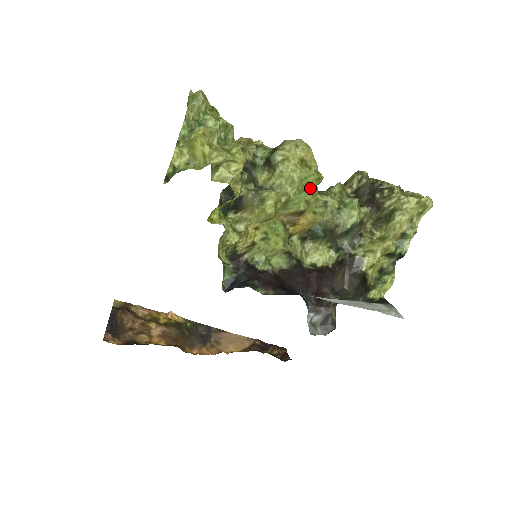
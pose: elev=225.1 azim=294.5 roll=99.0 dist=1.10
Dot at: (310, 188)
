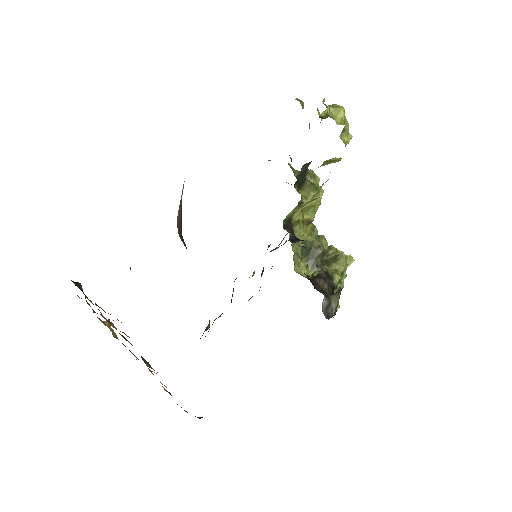
Dot at: (316, 208)
